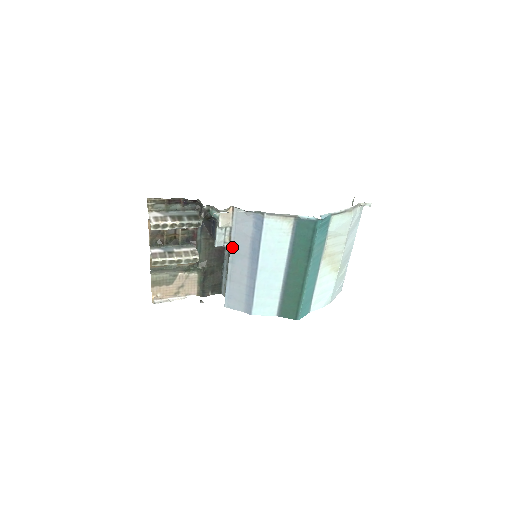
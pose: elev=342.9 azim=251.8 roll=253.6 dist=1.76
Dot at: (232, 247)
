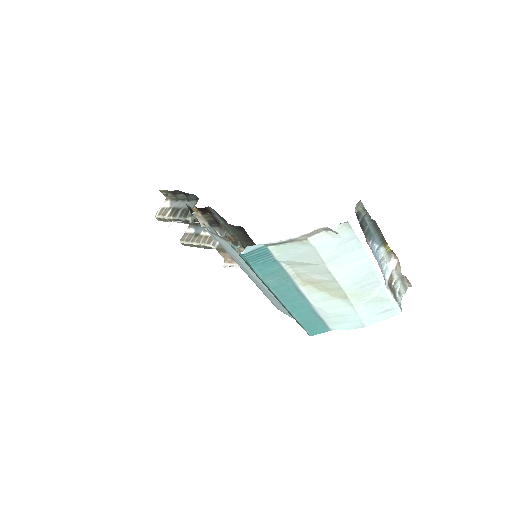
Dot at: occluded
